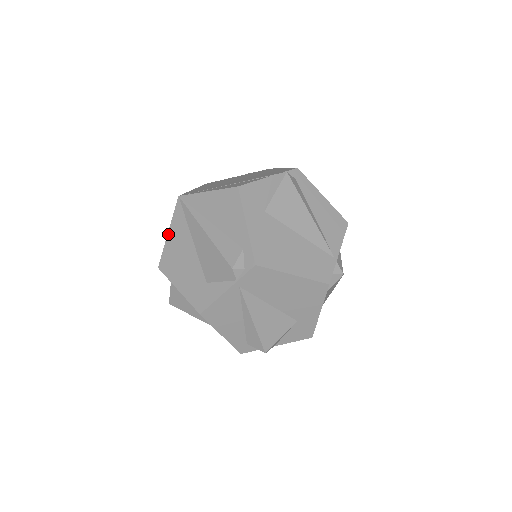
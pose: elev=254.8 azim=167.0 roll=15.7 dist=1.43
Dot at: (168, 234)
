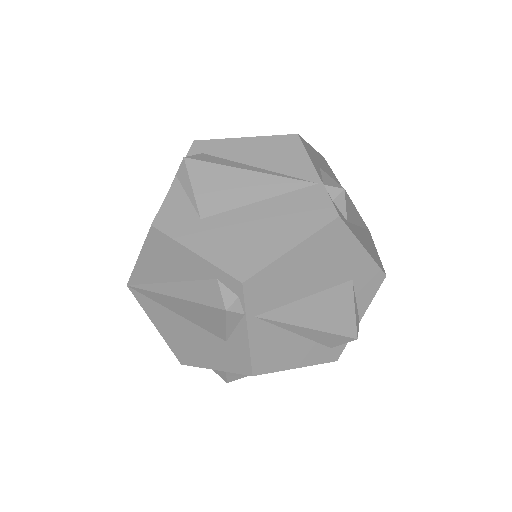
Dot at: (156, 327)
